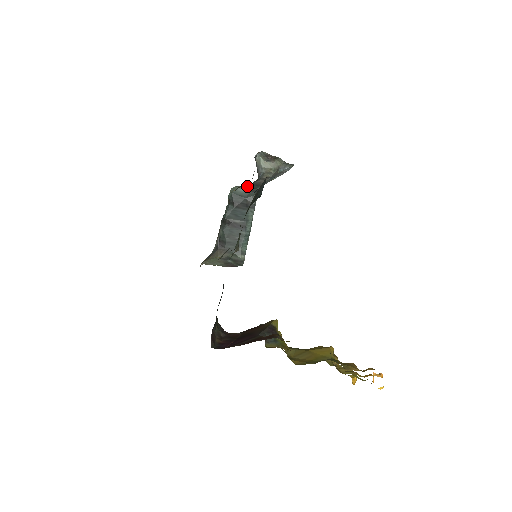
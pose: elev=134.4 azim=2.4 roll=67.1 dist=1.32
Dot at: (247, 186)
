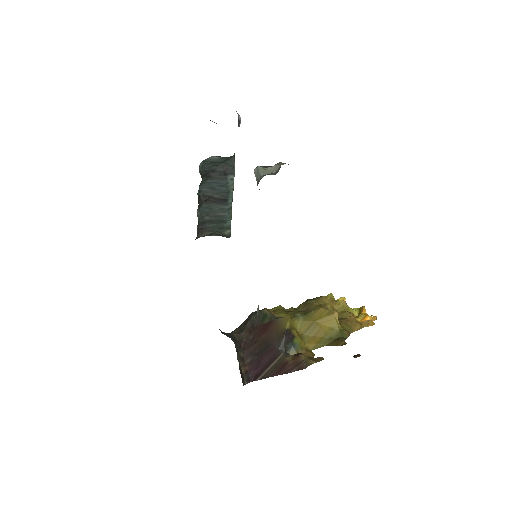
Dot at: occluded
